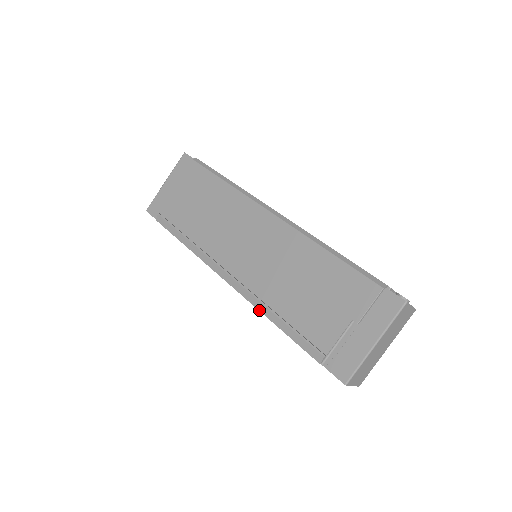
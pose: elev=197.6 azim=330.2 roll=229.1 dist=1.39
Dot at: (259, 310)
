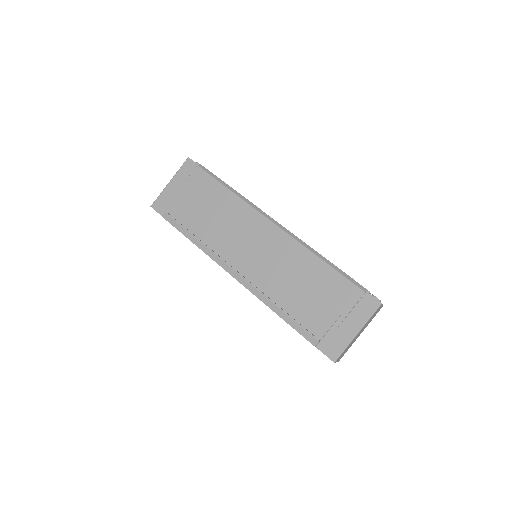
Dot at: (264, 303)
